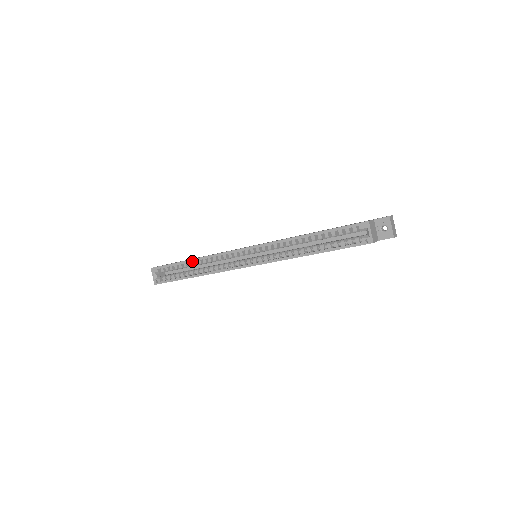
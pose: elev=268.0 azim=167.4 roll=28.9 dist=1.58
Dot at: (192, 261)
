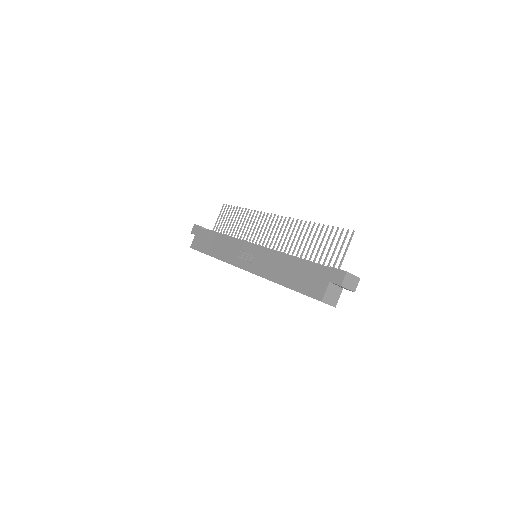
Dot at: occluded
